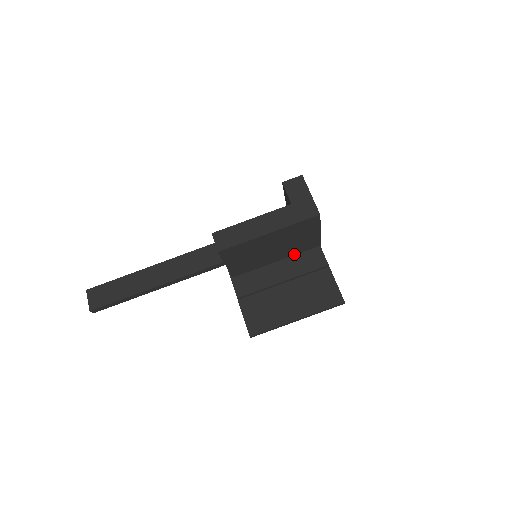
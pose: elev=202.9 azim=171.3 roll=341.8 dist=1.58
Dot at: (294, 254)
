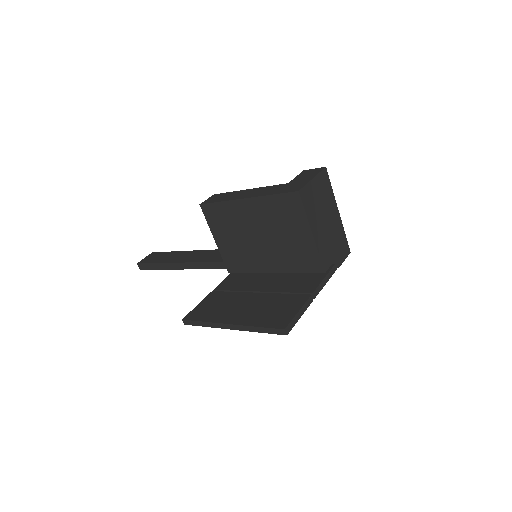
Dot at: (292, 271)
